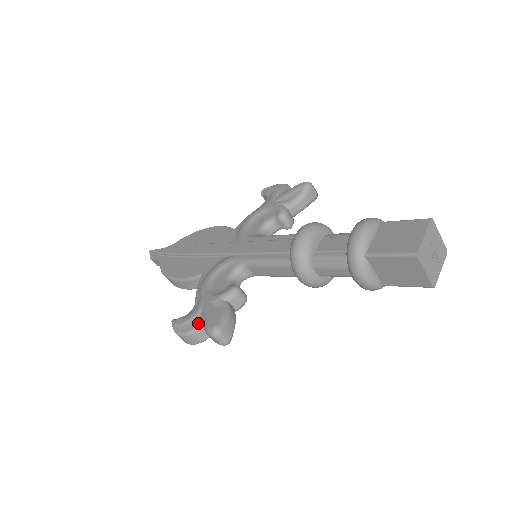
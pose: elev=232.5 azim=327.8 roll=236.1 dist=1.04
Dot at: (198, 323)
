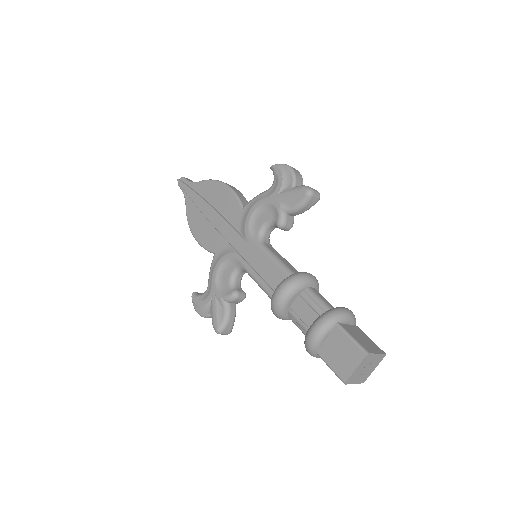
Dot at: (208, 313)
